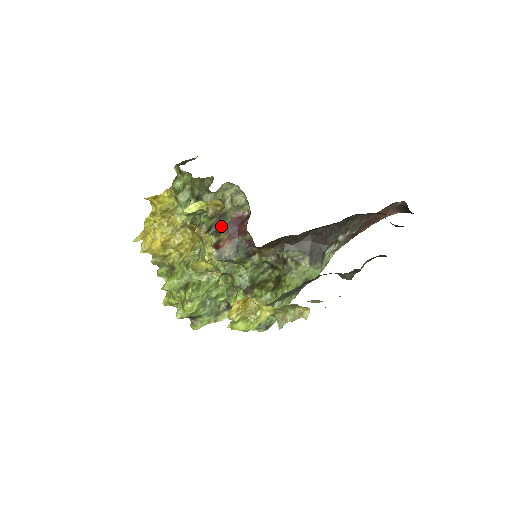
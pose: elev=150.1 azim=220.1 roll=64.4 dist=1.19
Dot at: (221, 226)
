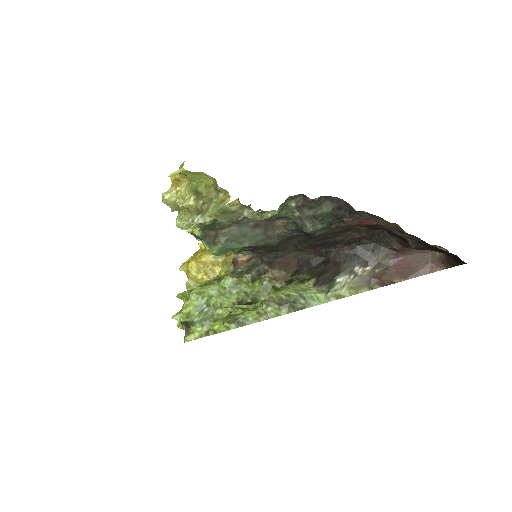
Dot at: occluded
